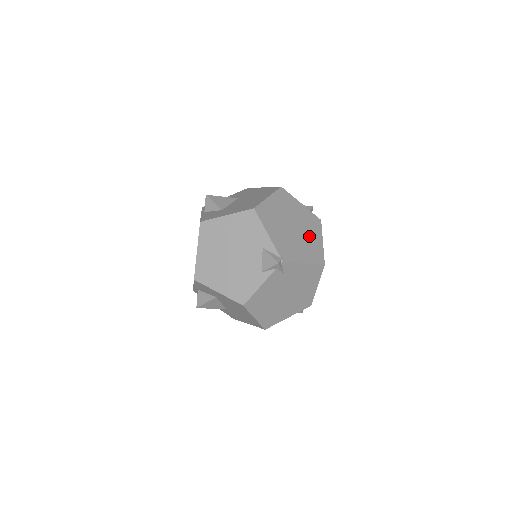
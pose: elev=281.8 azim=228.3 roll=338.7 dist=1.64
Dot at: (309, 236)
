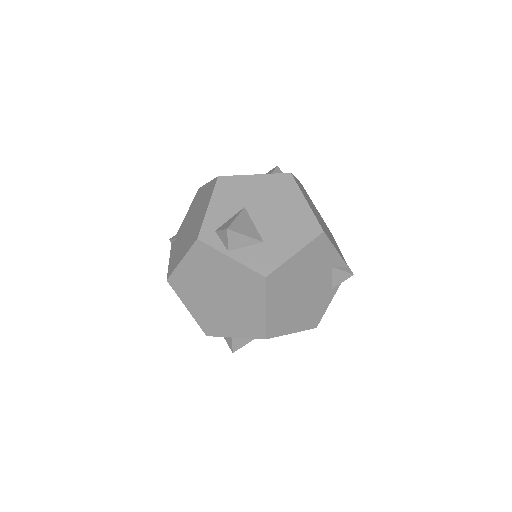
Dot at: (319, 215)
